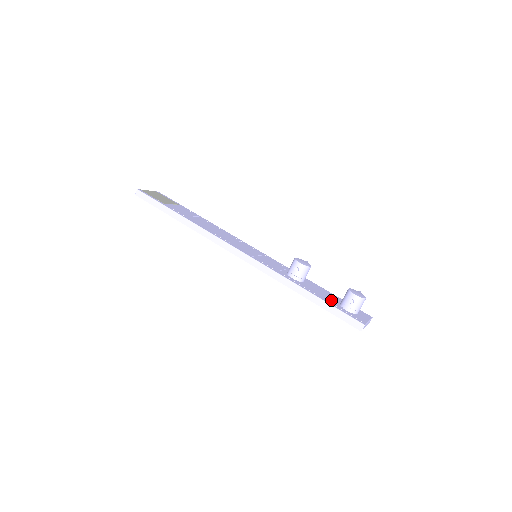
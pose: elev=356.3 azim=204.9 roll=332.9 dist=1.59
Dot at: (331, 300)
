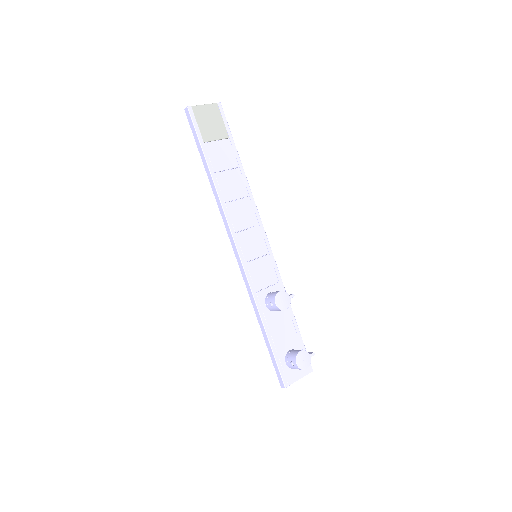
Dot at: (283, 345)
